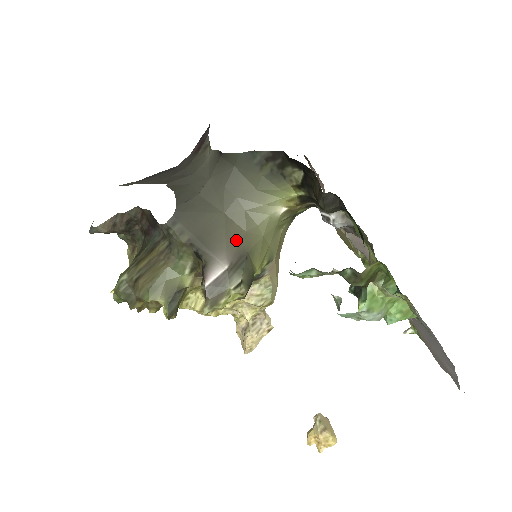
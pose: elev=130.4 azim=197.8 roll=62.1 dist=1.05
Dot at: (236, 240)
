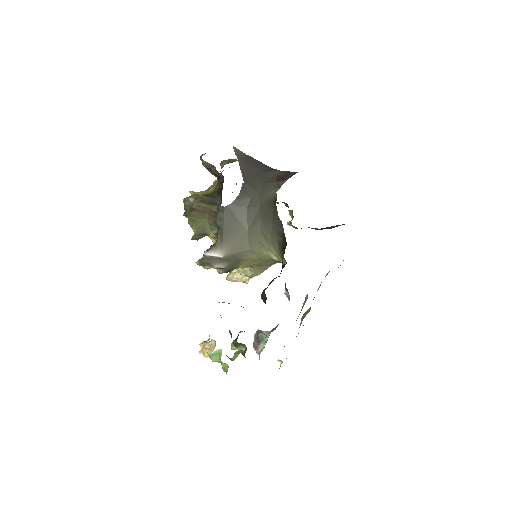
Dot at: (239, 249)
